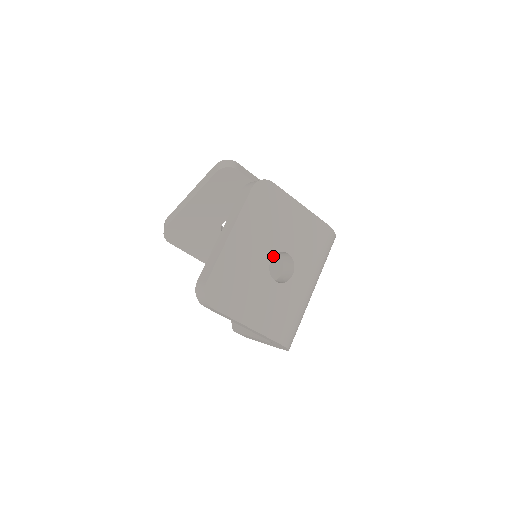
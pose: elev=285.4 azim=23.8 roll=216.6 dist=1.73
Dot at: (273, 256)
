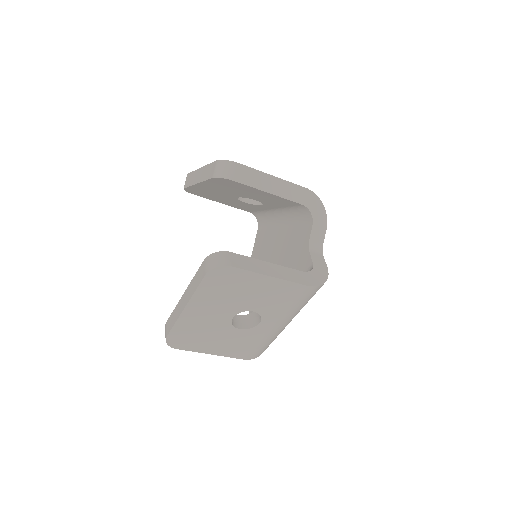
Dot at: (285, 241)
